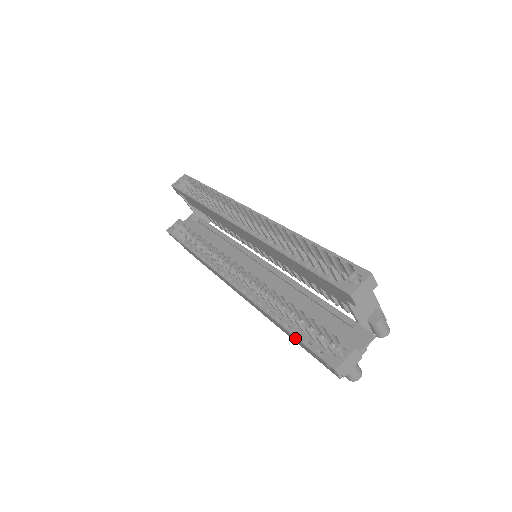
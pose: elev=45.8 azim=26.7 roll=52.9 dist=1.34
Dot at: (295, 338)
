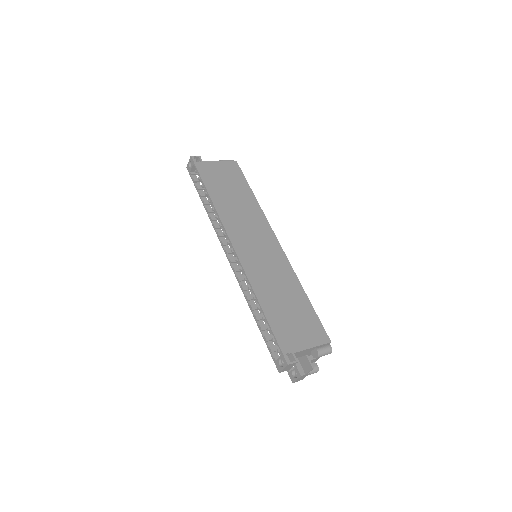
Dot at: occluded
